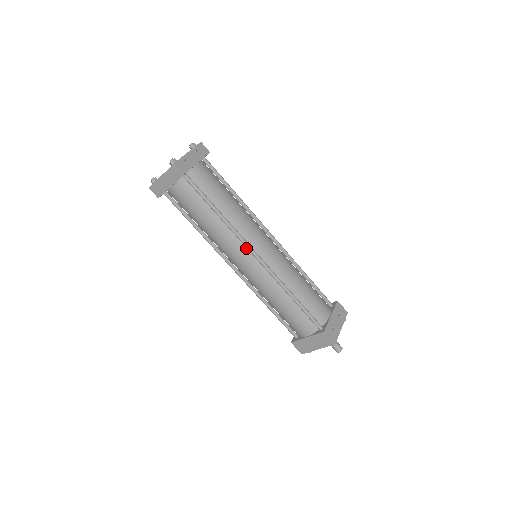
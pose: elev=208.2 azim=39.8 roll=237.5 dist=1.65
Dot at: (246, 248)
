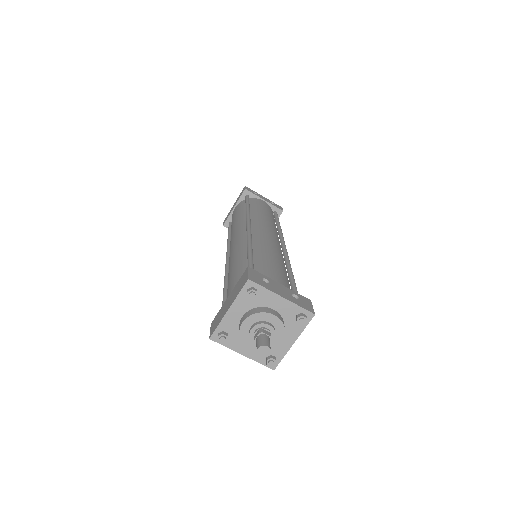
Dot at: occluded
